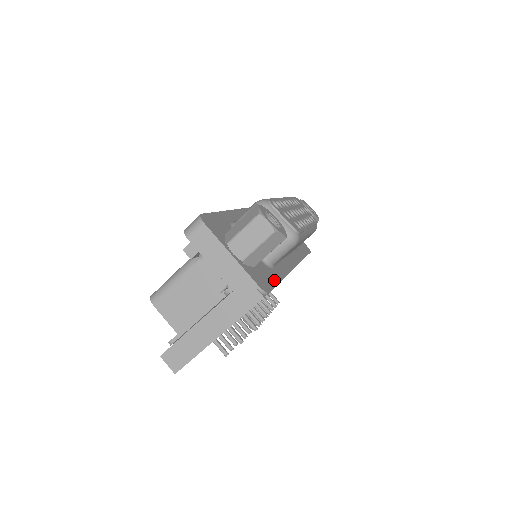
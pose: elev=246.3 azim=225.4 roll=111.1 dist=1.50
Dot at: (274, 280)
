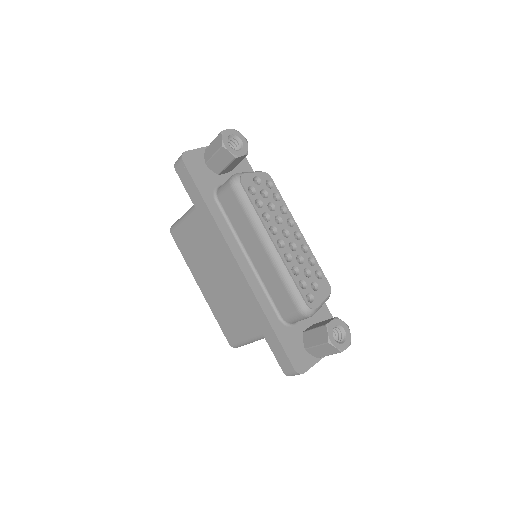
Dot at: (325, 309)
